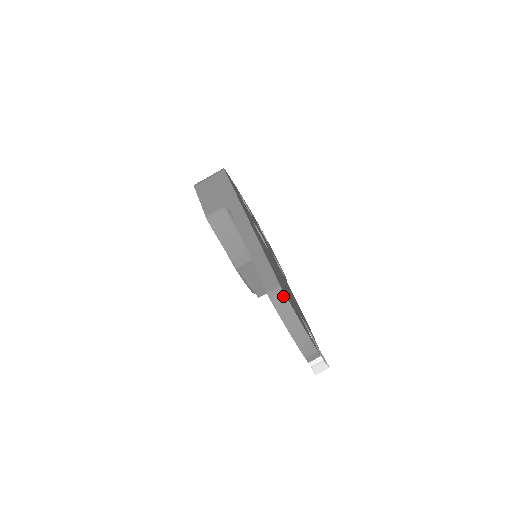
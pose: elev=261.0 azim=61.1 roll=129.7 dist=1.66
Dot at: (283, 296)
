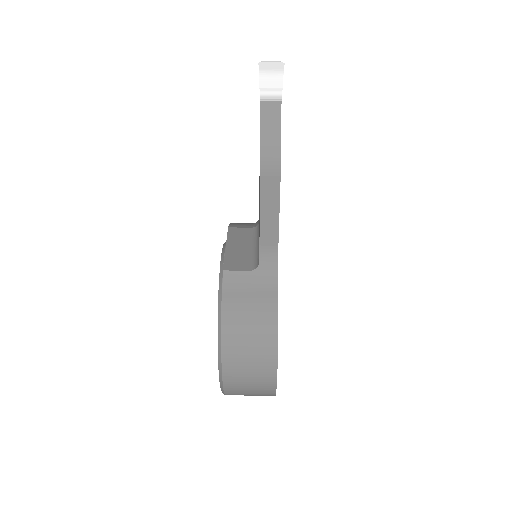
Dot at: occluded
